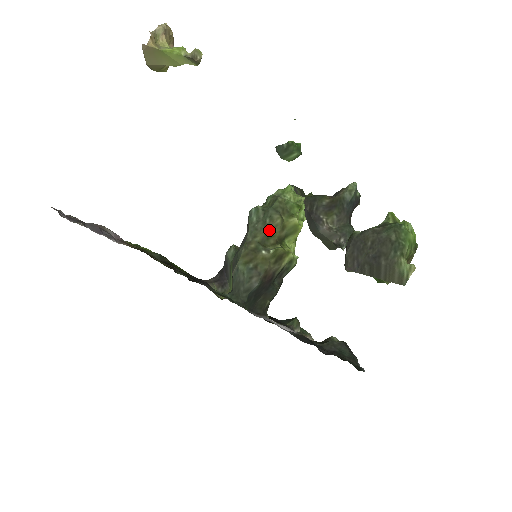
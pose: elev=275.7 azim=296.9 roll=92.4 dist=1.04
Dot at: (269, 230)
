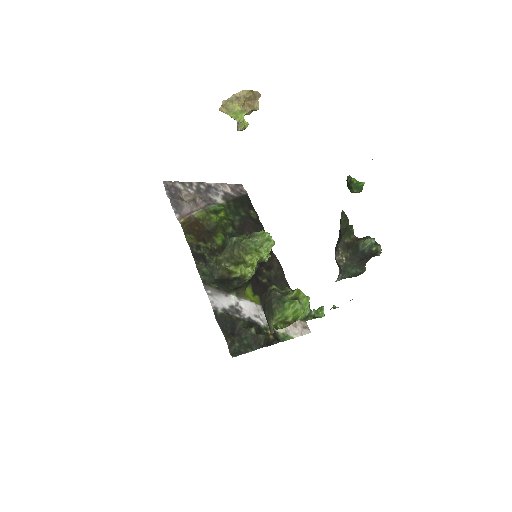
Dot at: (232, 255)
